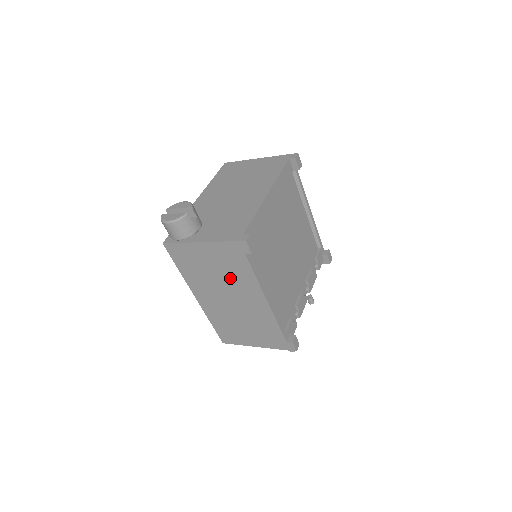
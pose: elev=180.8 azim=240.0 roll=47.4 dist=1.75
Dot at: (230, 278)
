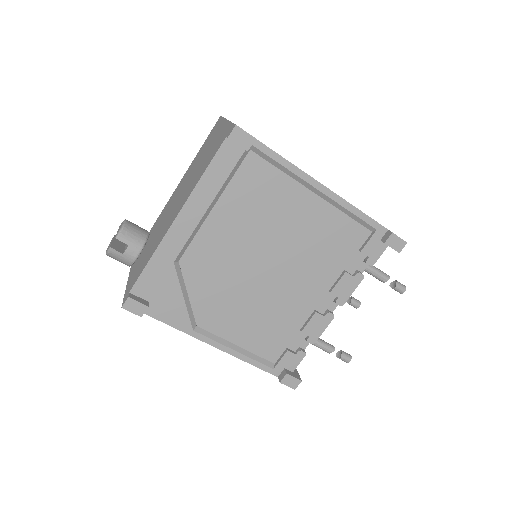
Dot at: occluded
